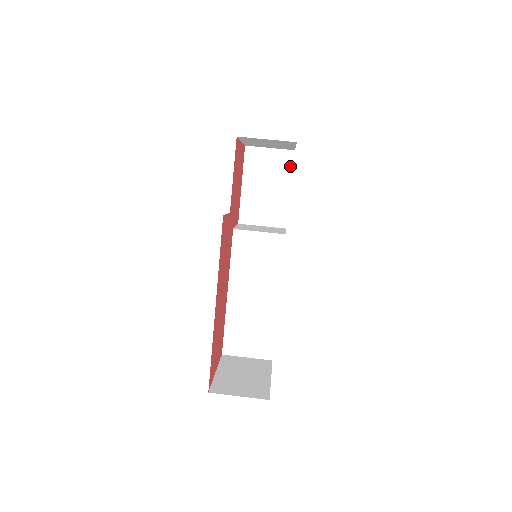
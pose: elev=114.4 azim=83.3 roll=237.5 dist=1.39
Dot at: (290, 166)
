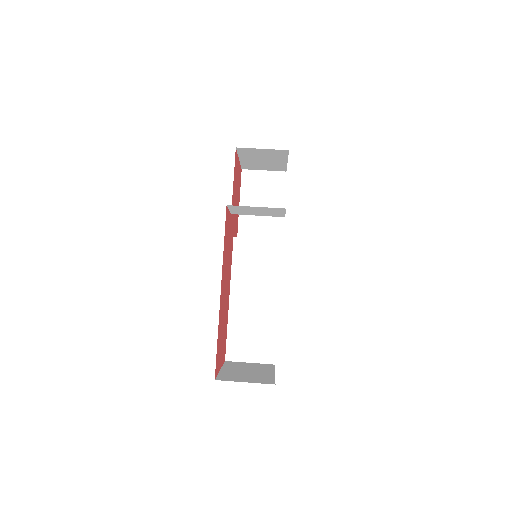
Dot at: (283, 185)
